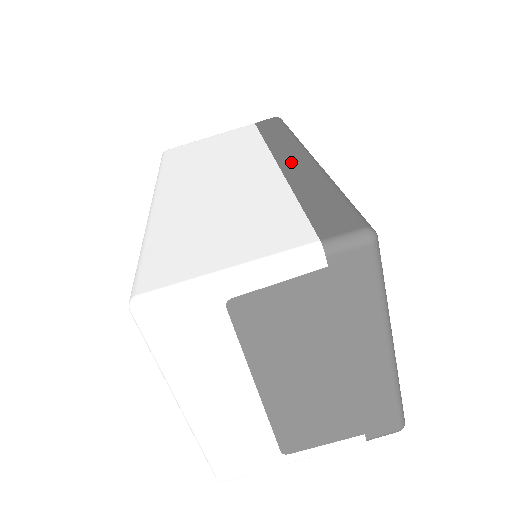
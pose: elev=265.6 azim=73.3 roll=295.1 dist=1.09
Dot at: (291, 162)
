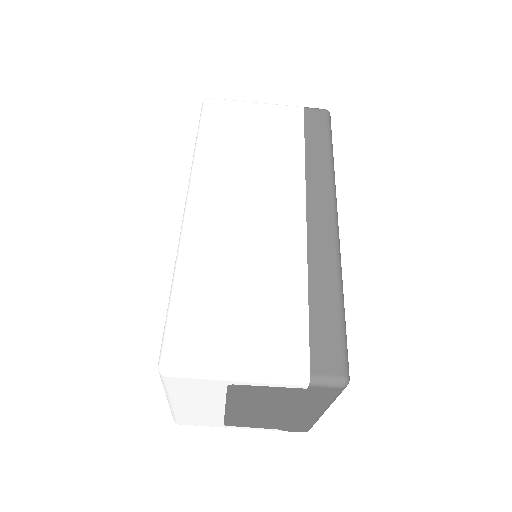
Dot at: (318, 227)
